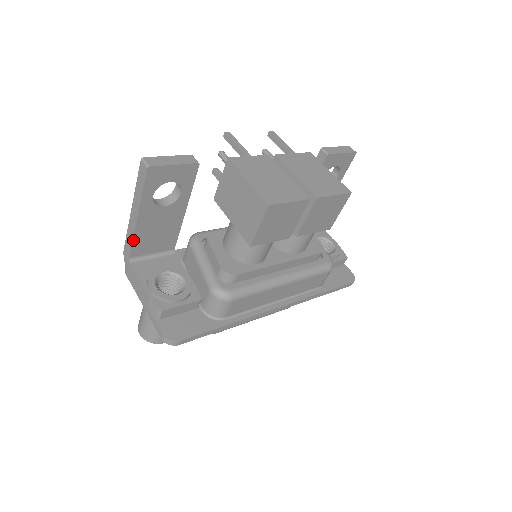
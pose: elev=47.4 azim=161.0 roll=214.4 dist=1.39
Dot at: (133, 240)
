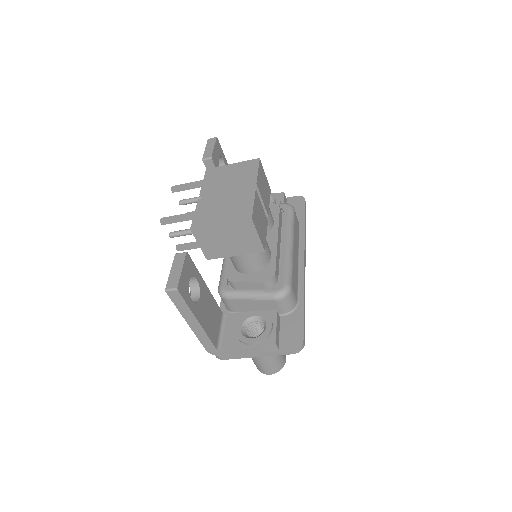
Dot at: (208, 337)
